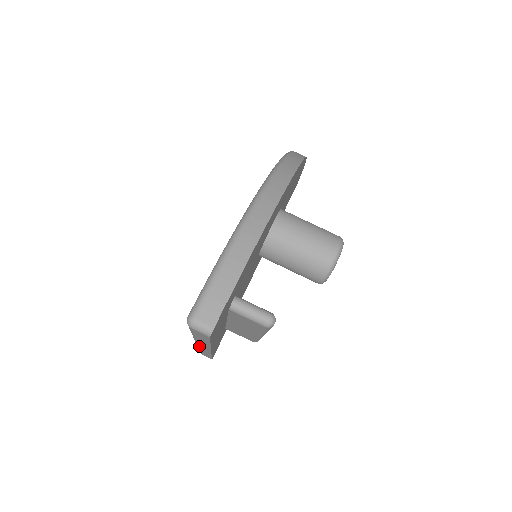
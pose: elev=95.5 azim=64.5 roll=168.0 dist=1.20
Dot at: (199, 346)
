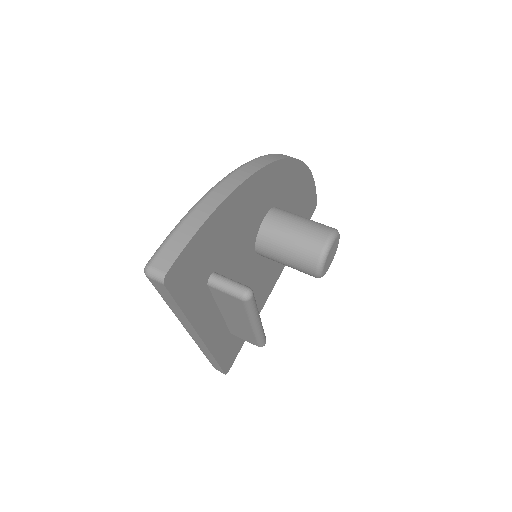
Dot at: (193, 337)
